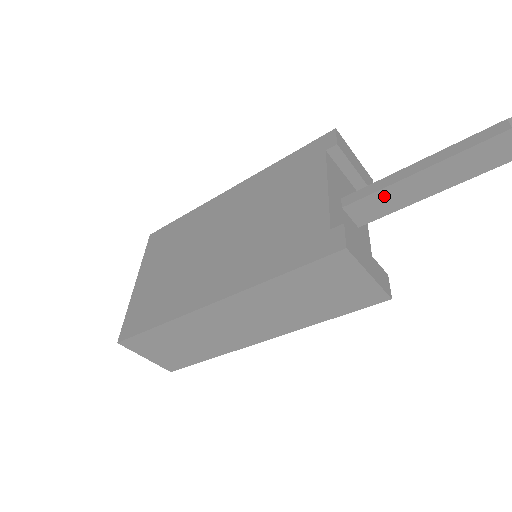
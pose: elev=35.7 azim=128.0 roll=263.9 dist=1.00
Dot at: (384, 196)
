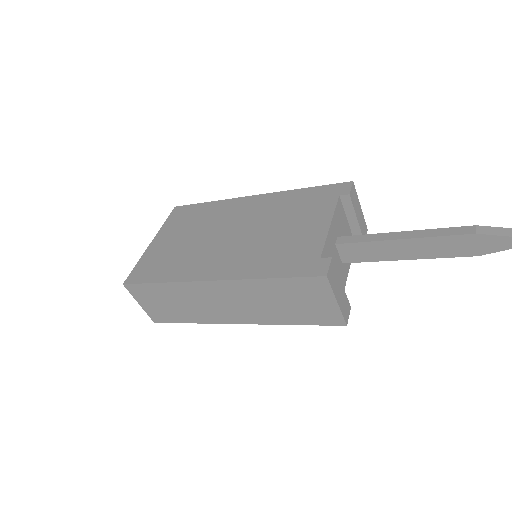
Dot at: (369, 247)
